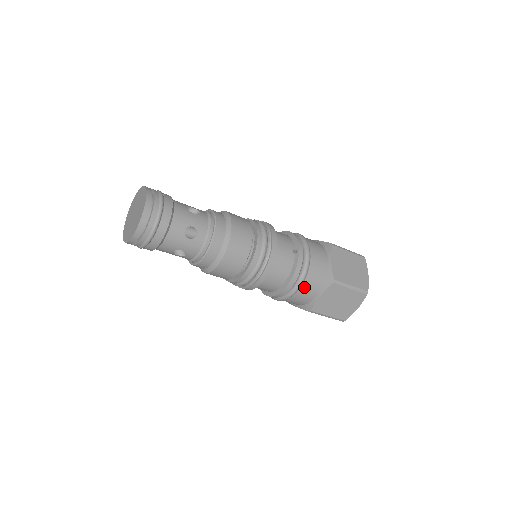
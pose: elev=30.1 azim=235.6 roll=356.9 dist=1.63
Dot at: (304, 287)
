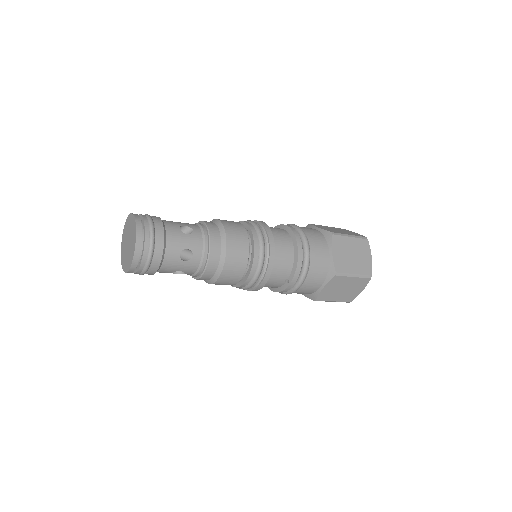
Dot at: occluded
